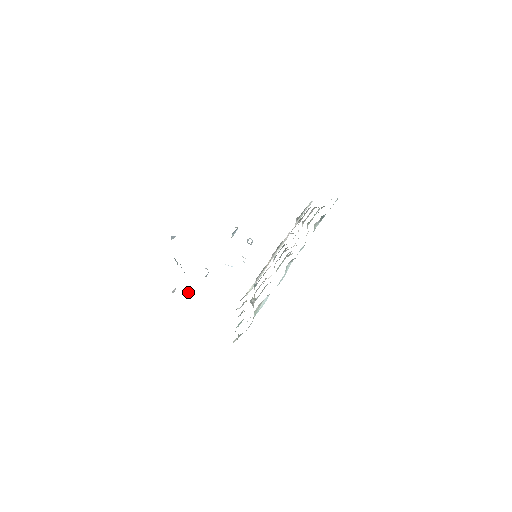
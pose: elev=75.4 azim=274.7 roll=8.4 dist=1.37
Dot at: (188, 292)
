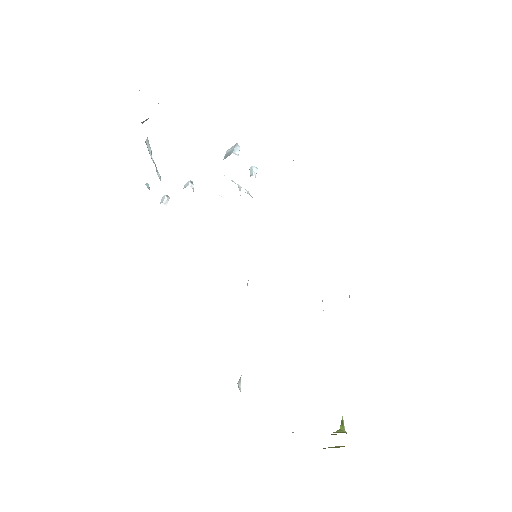
Dot at: (165, 195)
